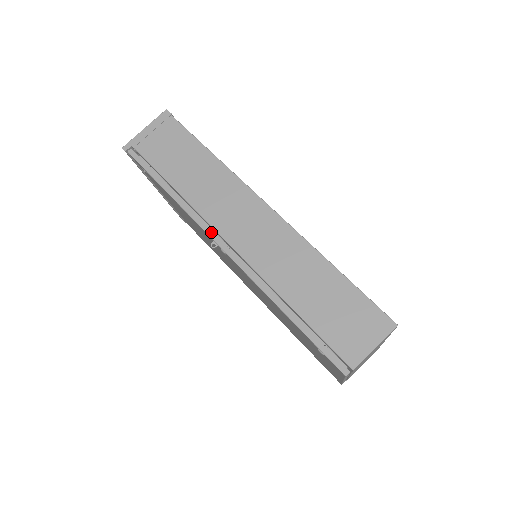
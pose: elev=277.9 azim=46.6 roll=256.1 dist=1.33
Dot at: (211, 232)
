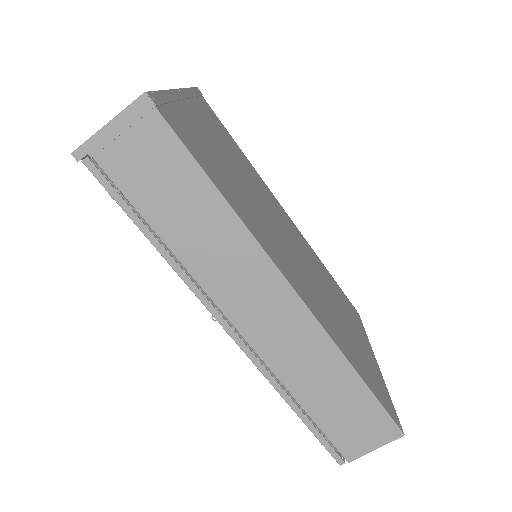
Dot at: (214, 310)
